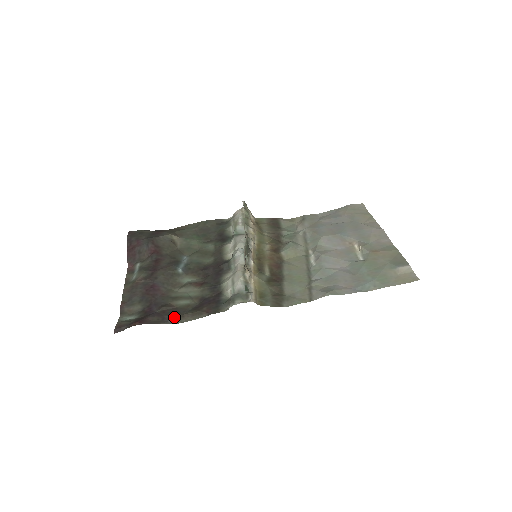
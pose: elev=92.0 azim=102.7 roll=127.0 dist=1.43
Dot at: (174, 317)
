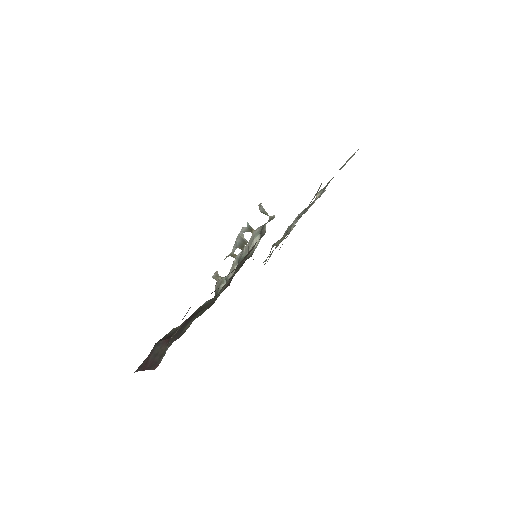
Dot at: (229, 273)
